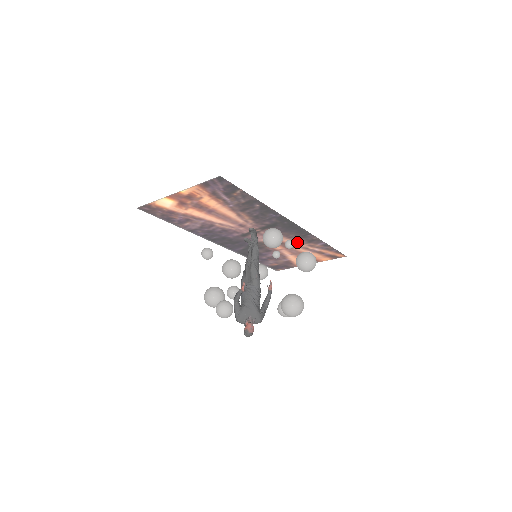
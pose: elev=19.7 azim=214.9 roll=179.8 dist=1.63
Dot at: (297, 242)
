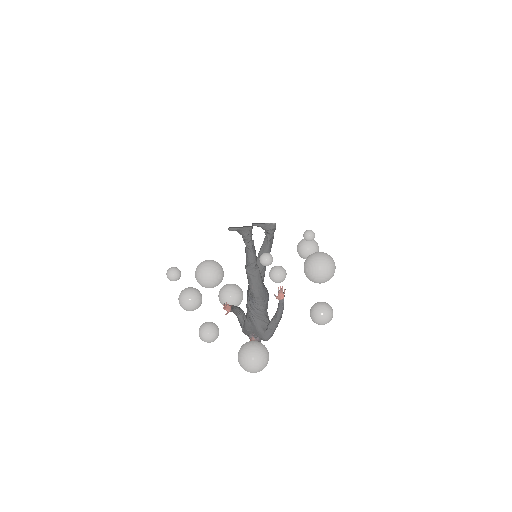
Dot at: occluded
